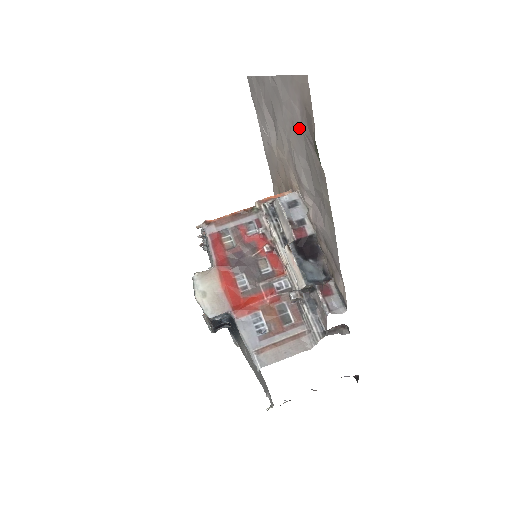
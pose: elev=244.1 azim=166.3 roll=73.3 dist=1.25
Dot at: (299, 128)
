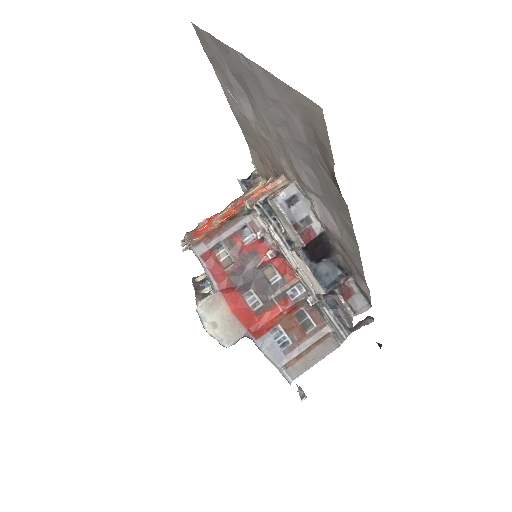
Dot at: (301, 140)
